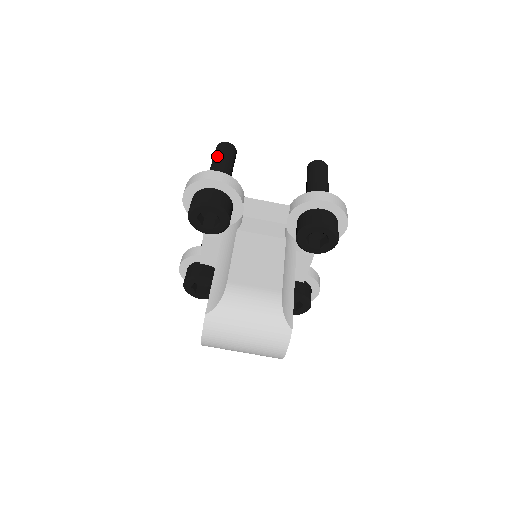
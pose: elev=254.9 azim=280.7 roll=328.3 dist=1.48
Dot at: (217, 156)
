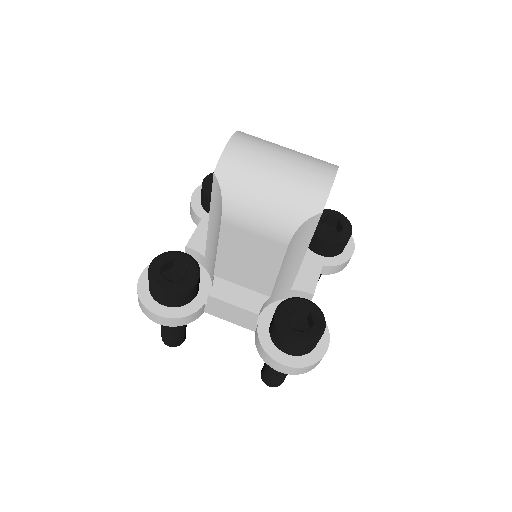
Dot at: occluded
